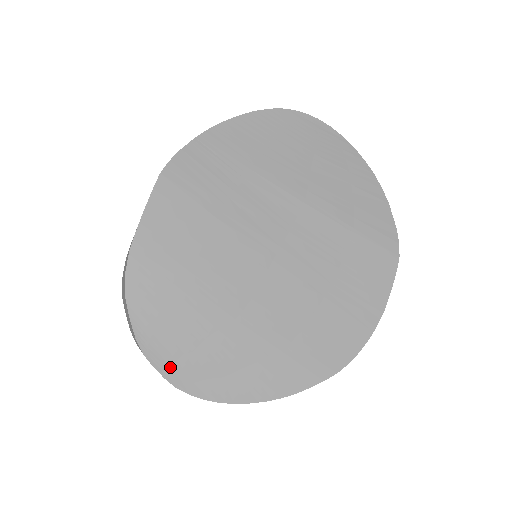
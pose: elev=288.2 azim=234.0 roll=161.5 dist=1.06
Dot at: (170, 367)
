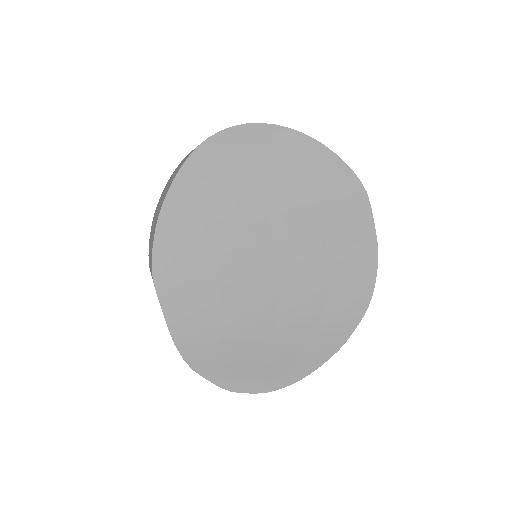
Dot at: (254, 385)
